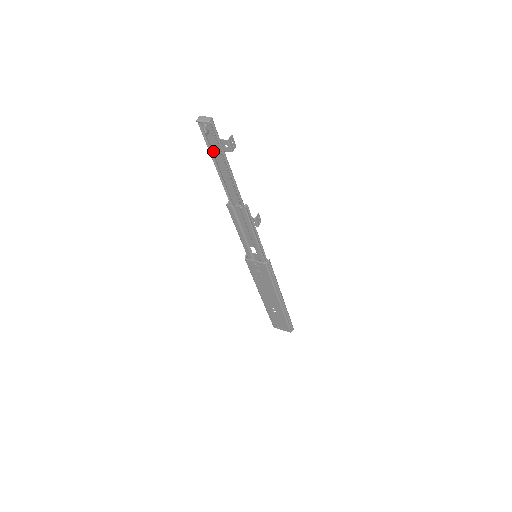
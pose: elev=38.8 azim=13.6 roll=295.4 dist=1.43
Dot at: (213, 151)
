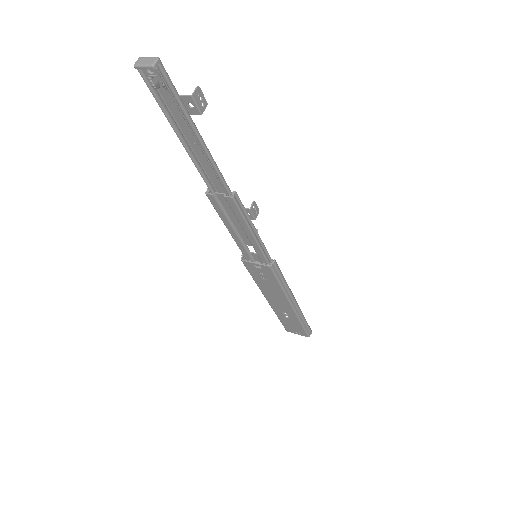
Dot at: (172, 115)
